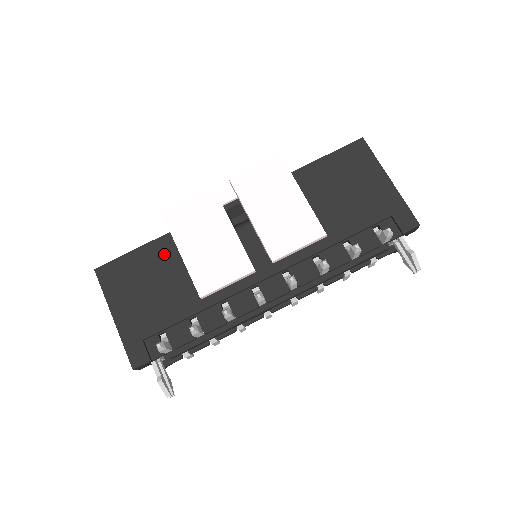
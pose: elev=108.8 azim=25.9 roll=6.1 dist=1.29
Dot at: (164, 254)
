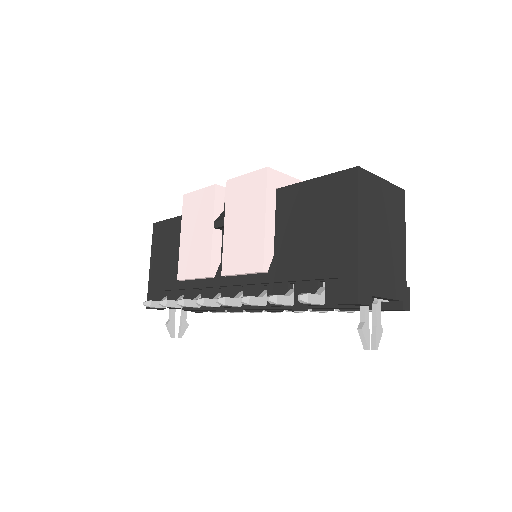
Dot at: occluded
